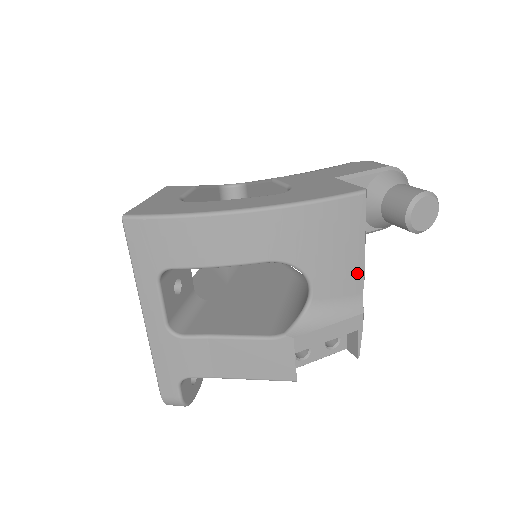
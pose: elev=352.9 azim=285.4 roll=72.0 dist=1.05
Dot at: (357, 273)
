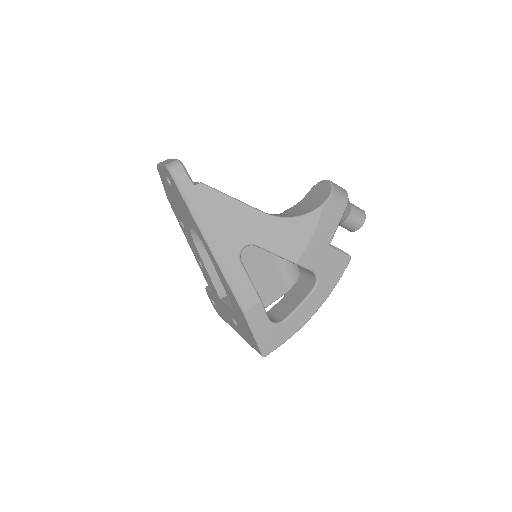
Dot at: occluded
